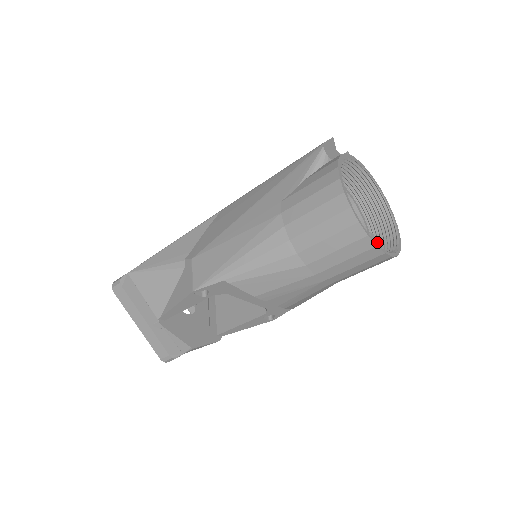
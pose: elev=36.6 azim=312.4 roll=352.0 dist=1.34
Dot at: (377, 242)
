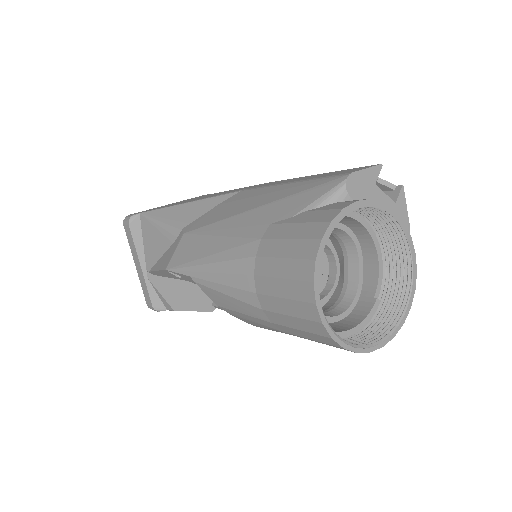
Dot at: (378, 313)
